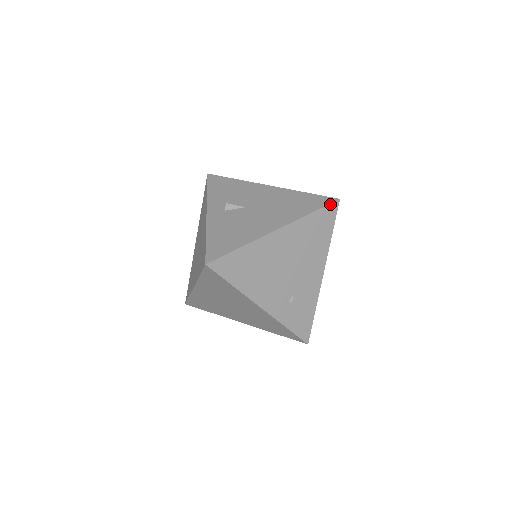
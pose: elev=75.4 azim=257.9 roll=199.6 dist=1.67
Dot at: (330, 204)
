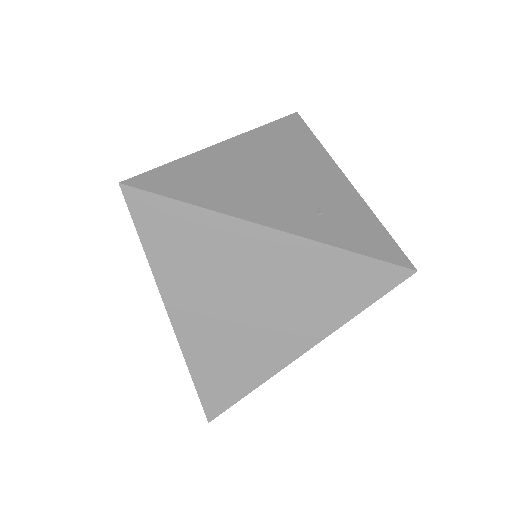
Dot at: (287, 117)
